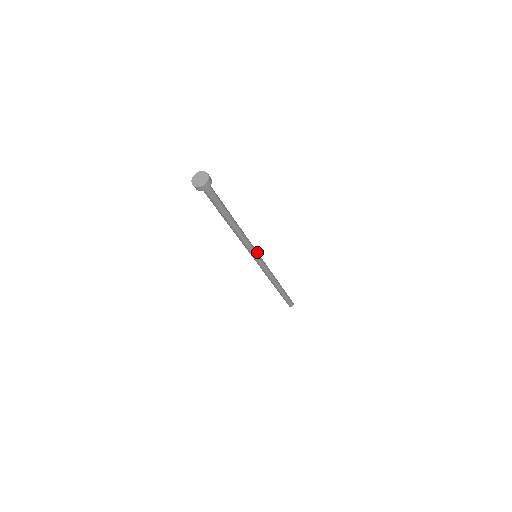
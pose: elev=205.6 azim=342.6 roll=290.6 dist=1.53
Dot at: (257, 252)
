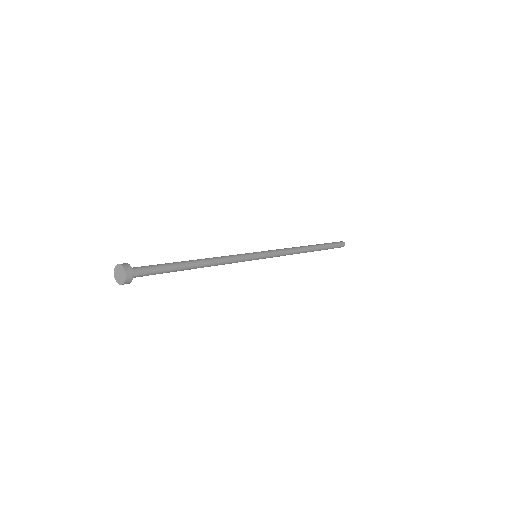
Dot at: (254, 258)
